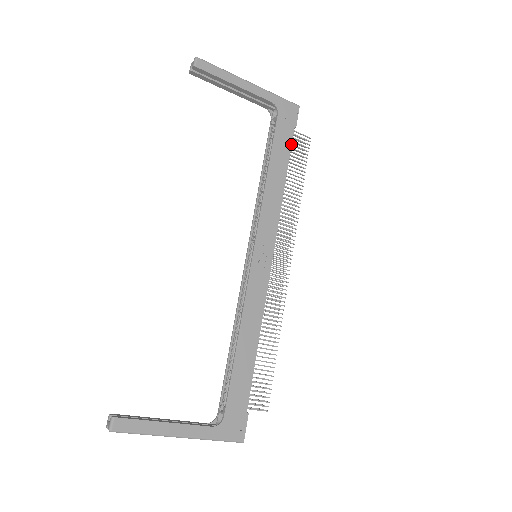
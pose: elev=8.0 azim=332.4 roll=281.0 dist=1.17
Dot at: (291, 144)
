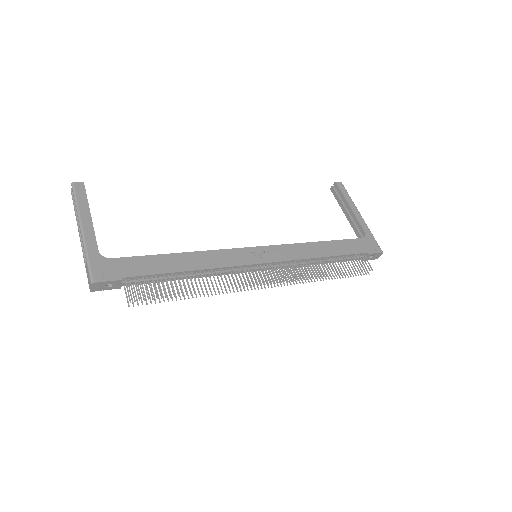
Dot at: (354, 254)
